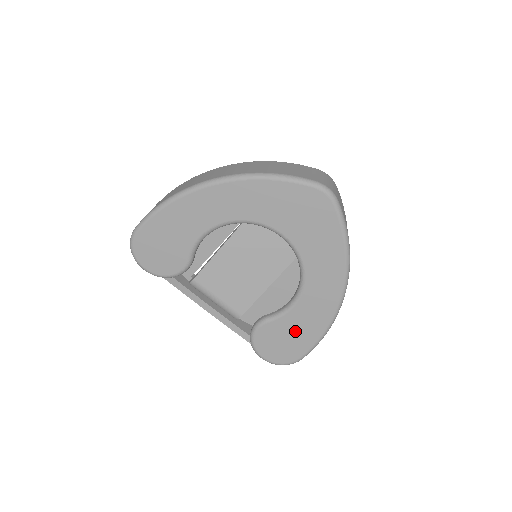
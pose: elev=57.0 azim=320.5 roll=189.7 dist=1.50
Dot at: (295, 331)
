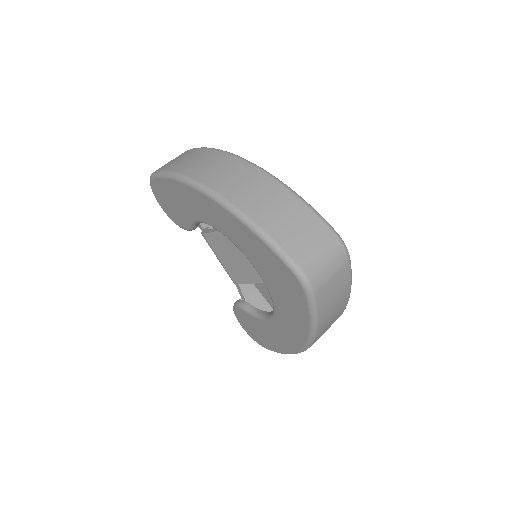
Dot at: (263, 333)
